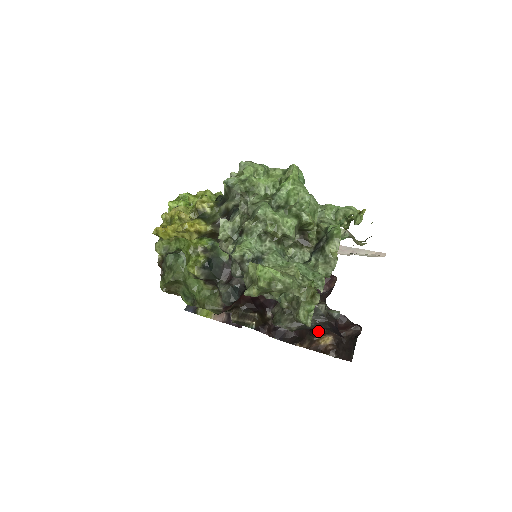
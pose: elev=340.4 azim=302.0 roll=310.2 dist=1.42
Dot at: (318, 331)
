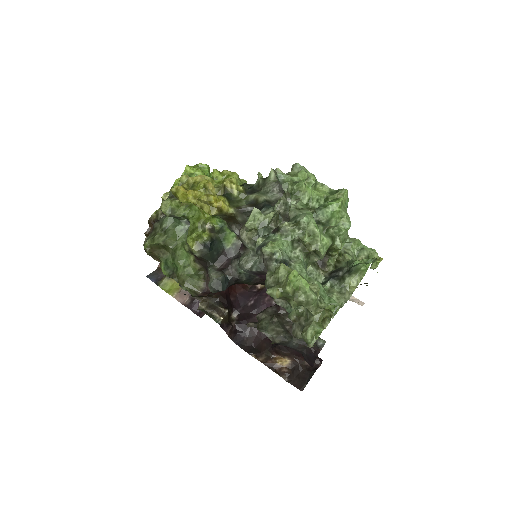
Dot at: (281, 350)
